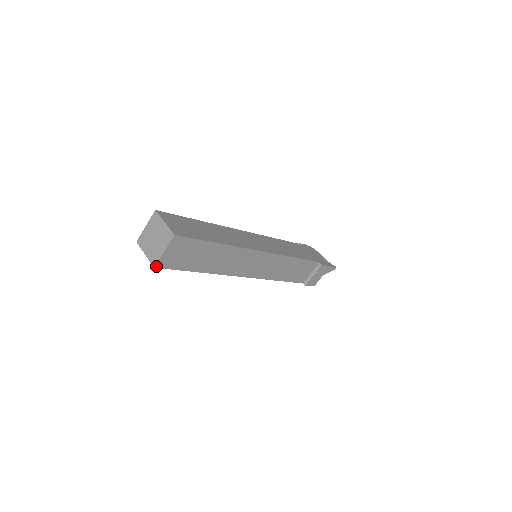
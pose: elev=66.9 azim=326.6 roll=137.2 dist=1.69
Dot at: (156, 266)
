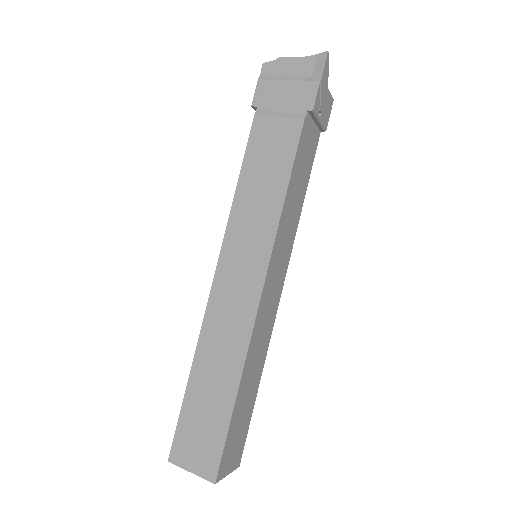
Dot at: (238, 465)
